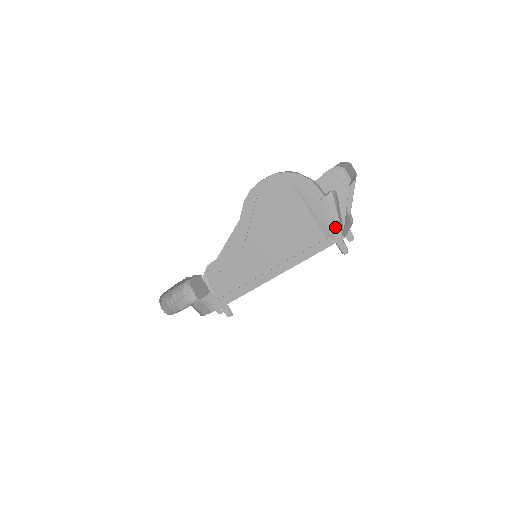
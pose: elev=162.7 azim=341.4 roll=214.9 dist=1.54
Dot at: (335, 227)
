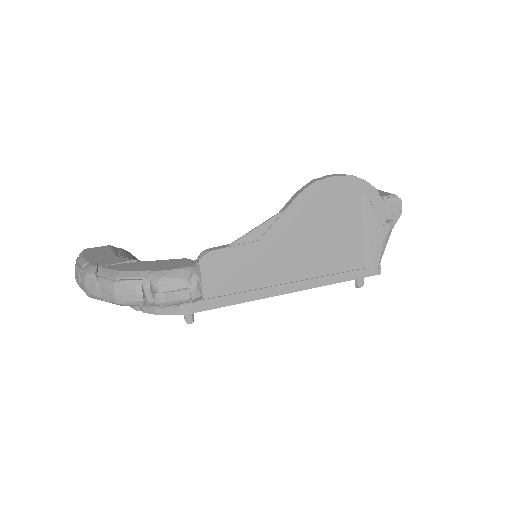
Dot at: (380, 260)
